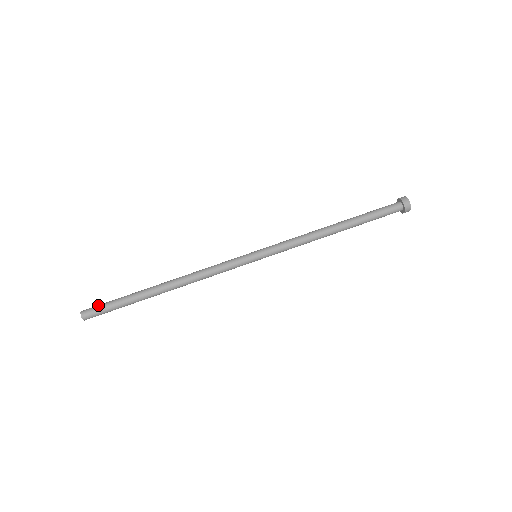
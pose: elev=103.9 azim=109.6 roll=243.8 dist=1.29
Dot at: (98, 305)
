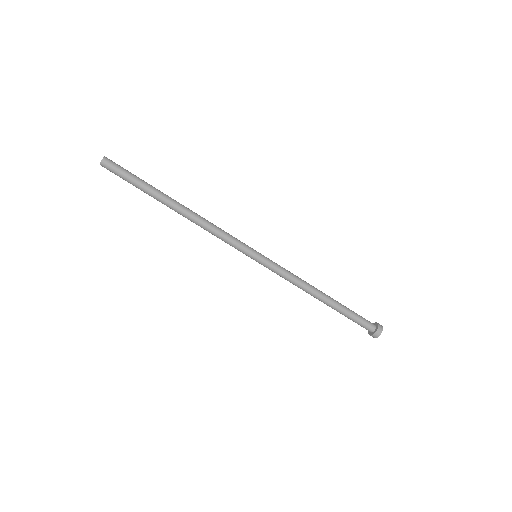
Dot at: occluded
